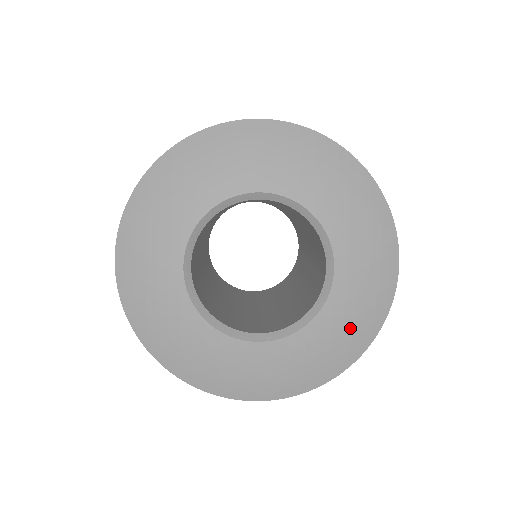
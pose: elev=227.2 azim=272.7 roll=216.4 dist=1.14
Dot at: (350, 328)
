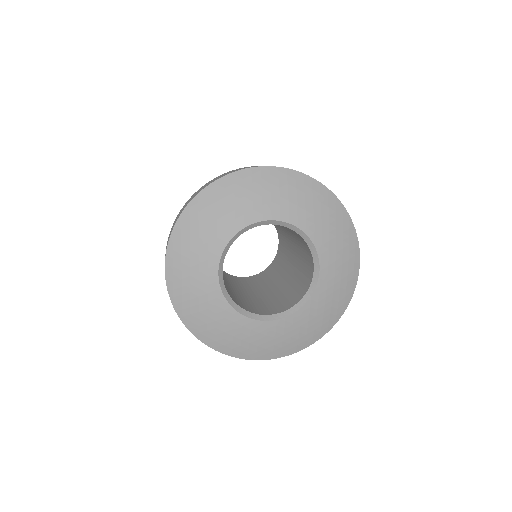
Dot at: (329, 307)
